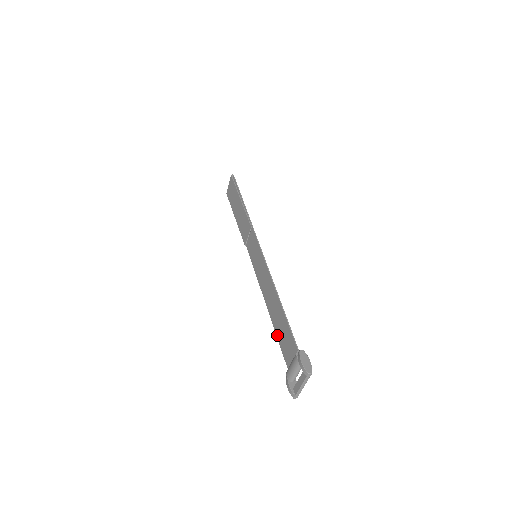
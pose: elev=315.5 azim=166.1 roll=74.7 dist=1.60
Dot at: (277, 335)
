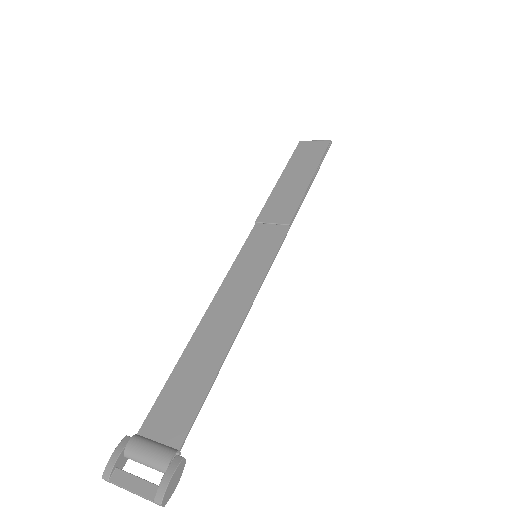
Dot at: (174, 374)
